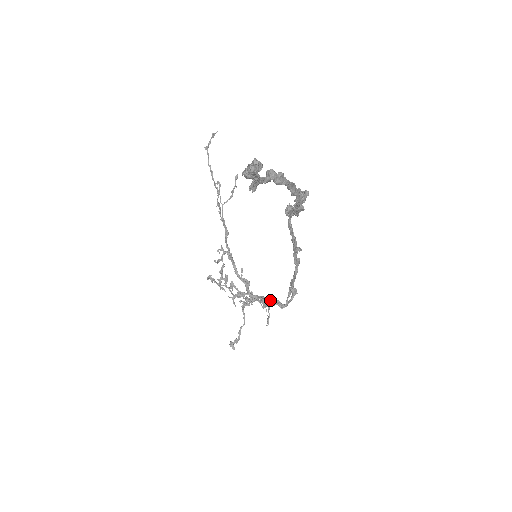
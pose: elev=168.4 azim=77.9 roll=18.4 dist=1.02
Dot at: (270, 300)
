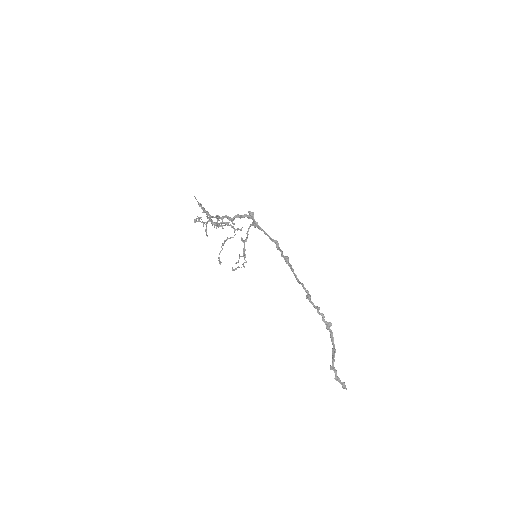
Dot at: occluded
